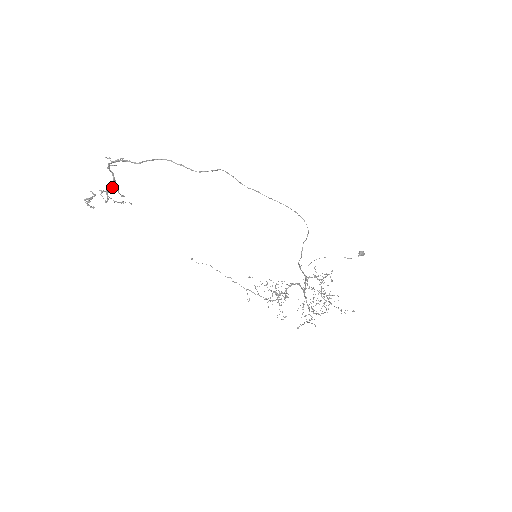
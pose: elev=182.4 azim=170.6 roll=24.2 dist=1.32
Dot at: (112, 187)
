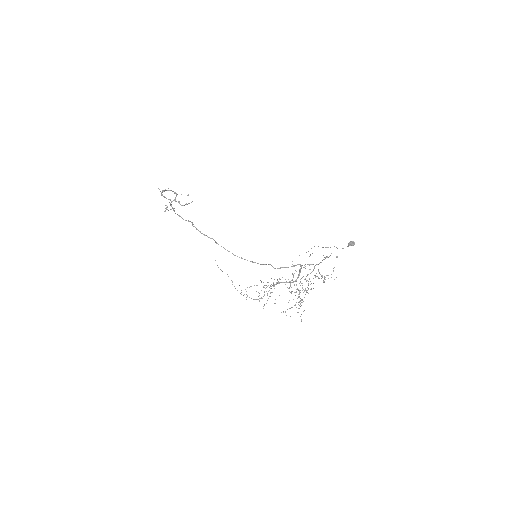
Dot at: (176, 196)
